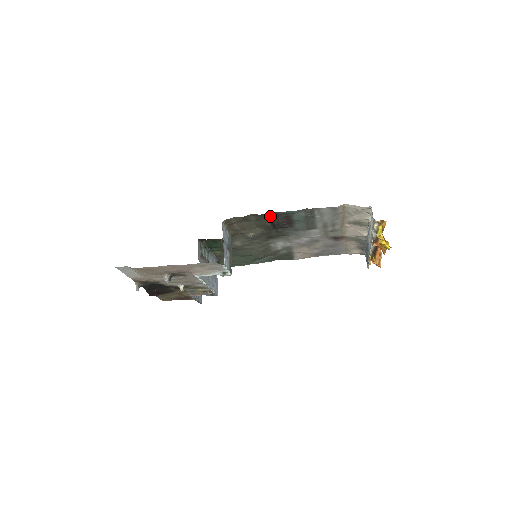
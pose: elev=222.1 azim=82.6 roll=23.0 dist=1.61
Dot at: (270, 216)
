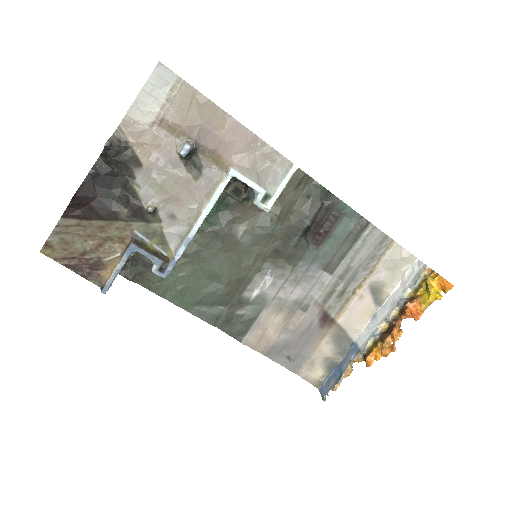
Dot at: (323, 201)
